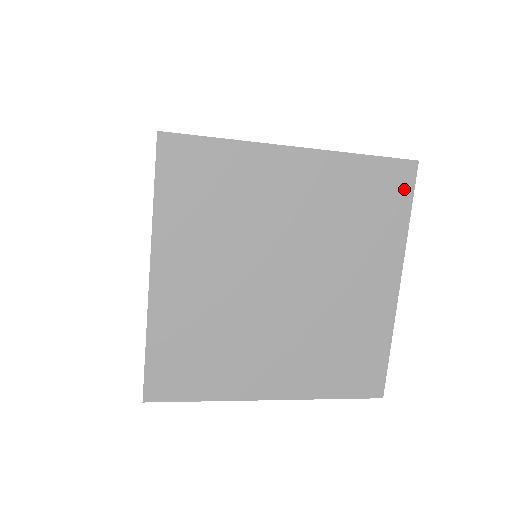
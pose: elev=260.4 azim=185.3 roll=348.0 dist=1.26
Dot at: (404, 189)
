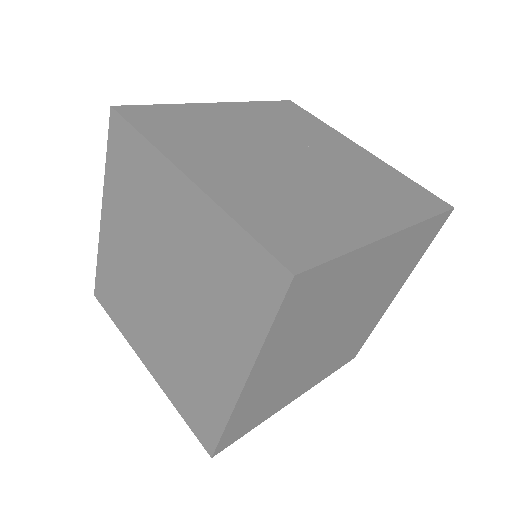
Dot at: (435, 232)
